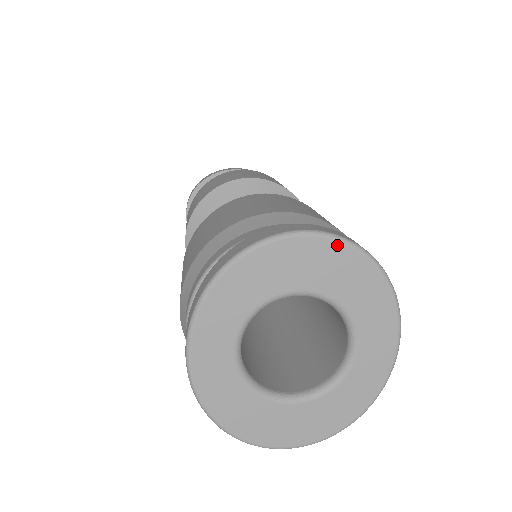
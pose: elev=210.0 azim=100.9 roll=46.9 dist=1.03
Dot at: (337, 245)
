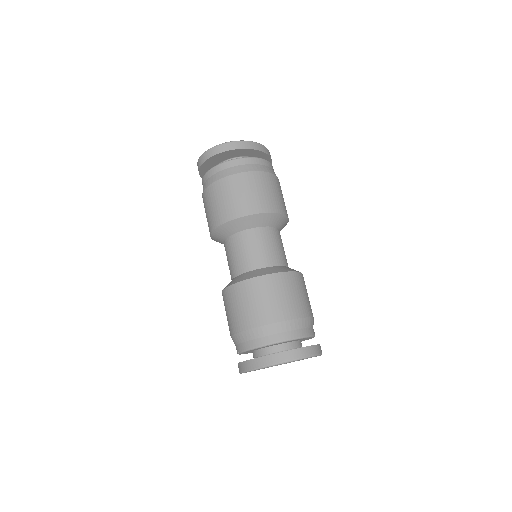
Dot at: occluded
